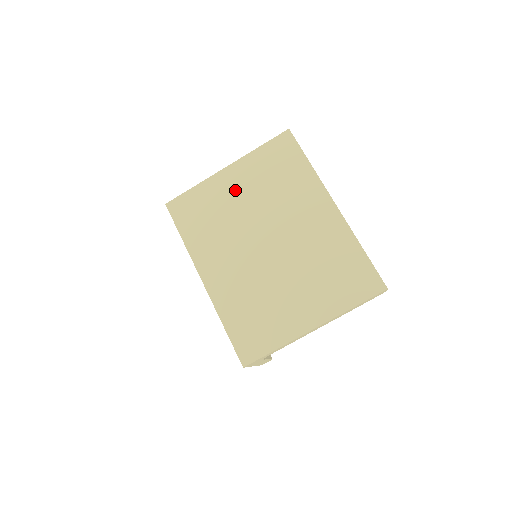
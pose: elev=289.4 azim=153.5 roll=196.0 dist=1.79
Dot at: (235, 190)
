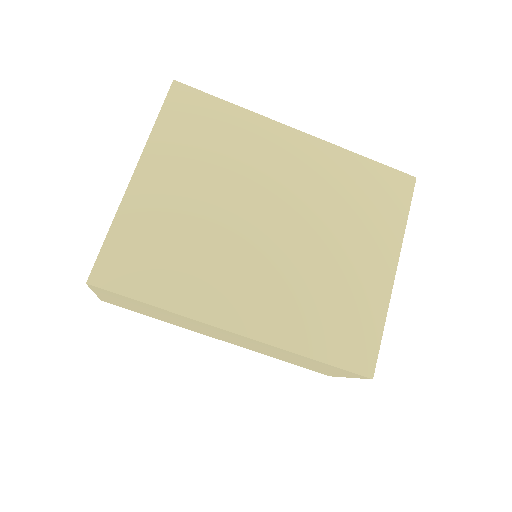
Dot at: (173, 193)
